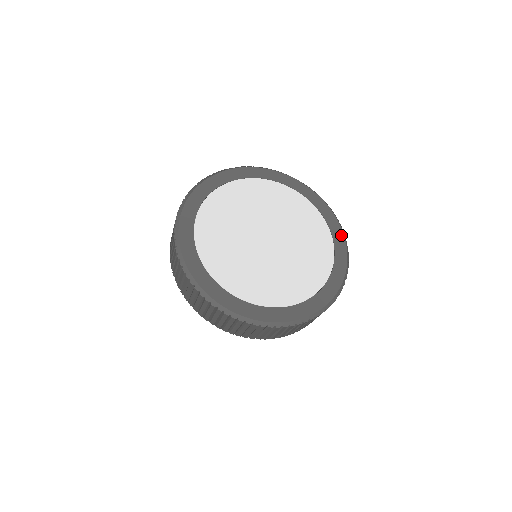
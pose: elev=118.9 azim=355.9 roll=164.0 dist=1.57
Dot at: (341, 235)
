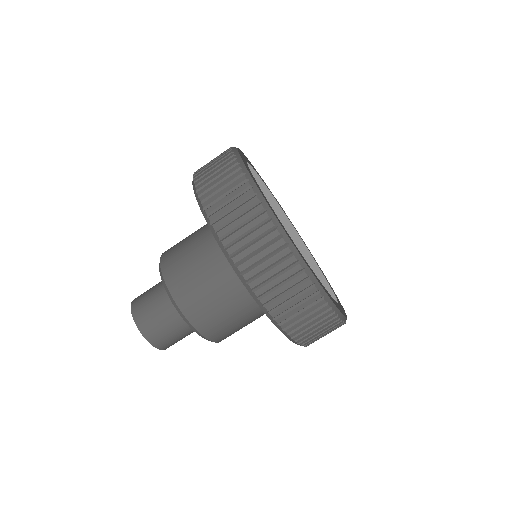
Dot at: (329, 283)
